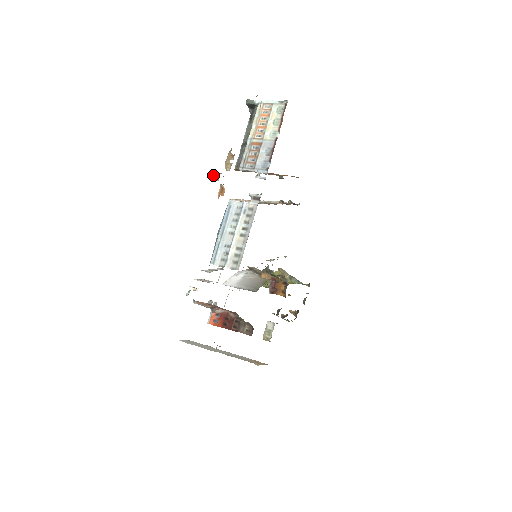
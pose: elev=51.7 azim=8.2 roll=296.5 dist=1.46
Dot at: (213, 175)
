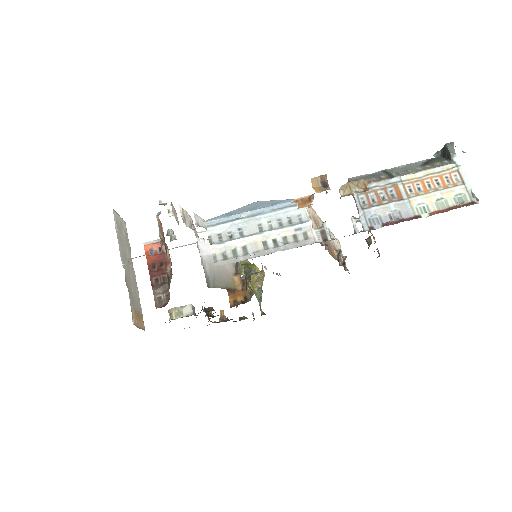
Dot at: (321, 179)
